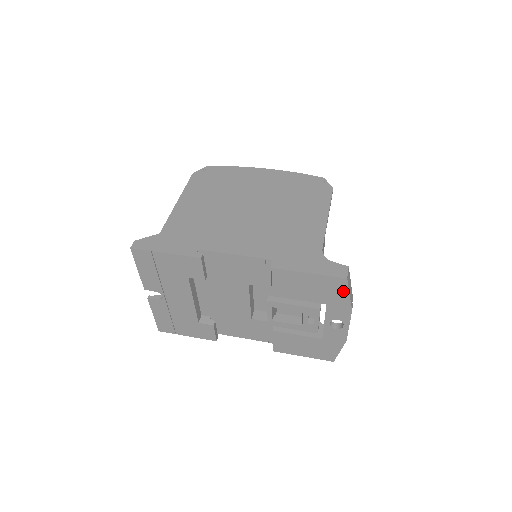
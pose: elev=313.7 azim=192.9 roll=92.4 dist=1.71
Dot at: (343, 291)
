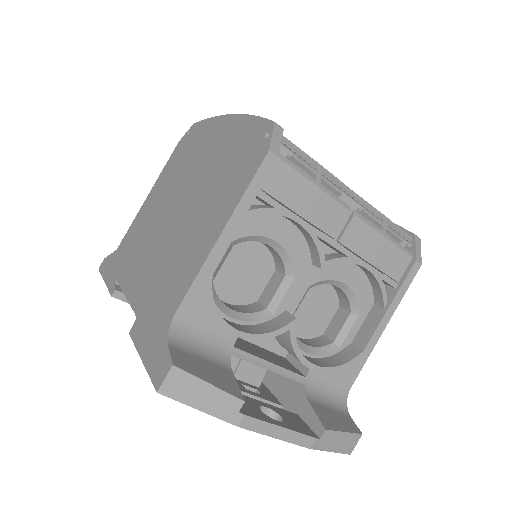
Dot at: (188, 400)
